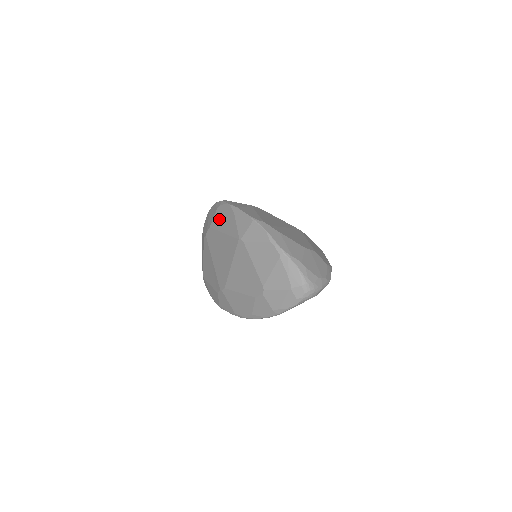
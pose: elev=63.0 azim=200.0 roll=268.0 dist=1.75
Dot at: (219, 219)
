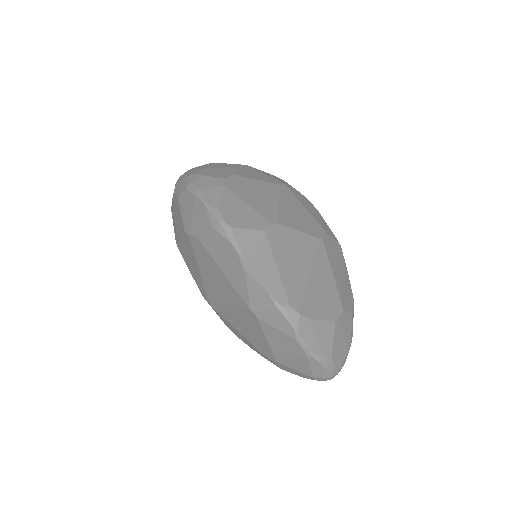
Dot at: (216, 248)
